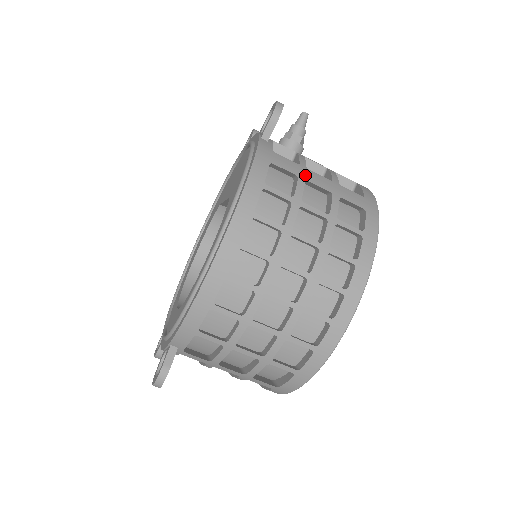
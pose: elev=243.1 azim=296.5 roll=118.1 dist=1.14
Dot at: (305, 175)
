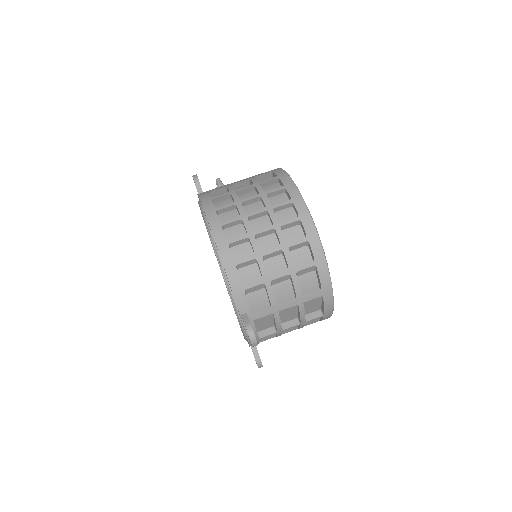
Dot at: (230, 184)
